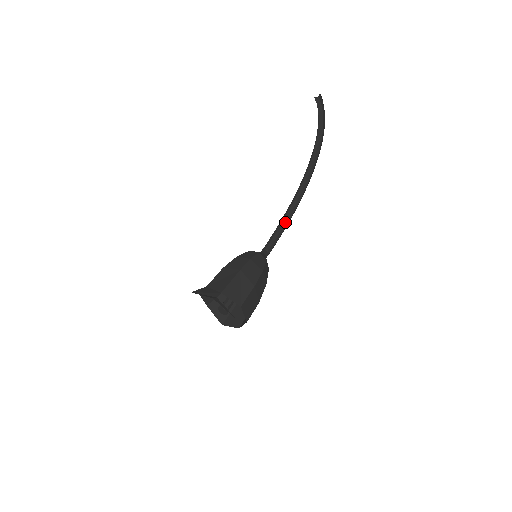
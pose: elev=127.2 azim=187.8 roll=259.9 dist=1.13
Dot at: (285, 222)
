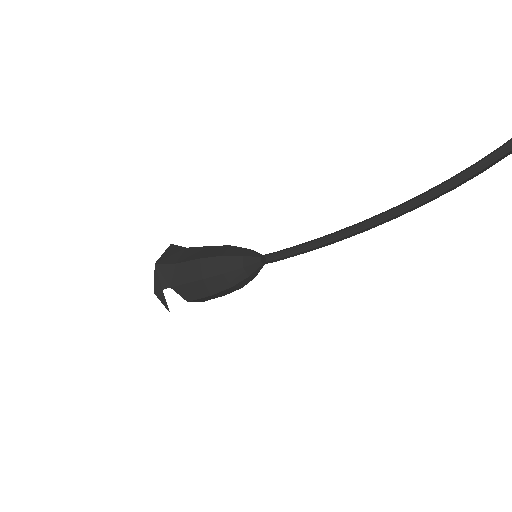
Dot at: (321, 241)
